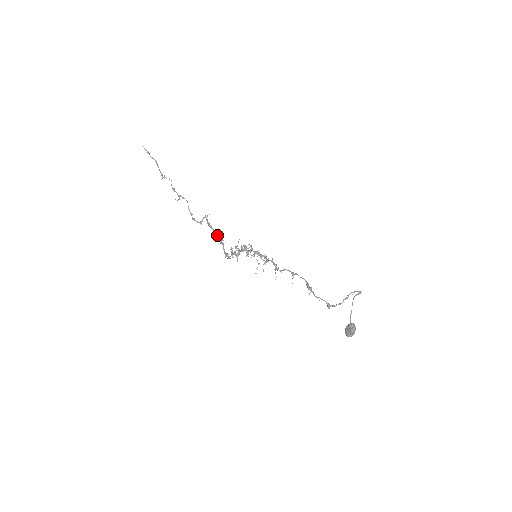
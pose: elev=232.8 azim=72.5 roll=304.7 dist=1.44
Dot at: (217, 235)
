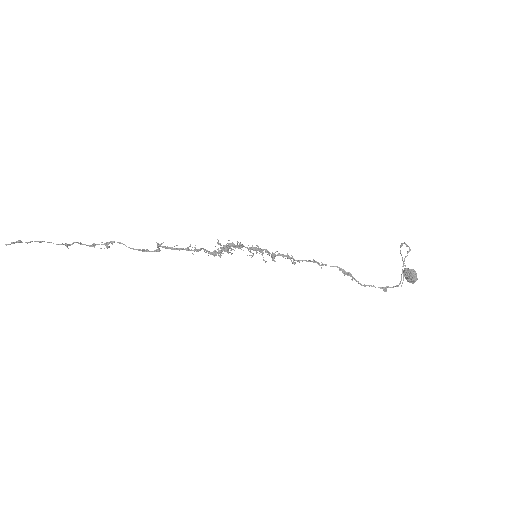
Dot at: occluded
